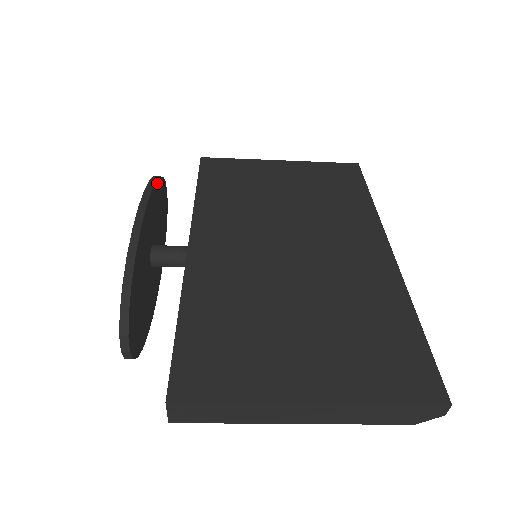
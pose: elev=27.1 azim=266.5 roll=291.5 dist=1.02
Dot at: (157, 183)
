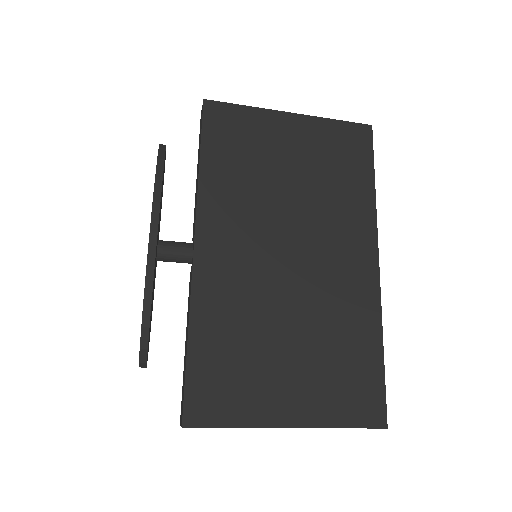
Dot at: occluded
